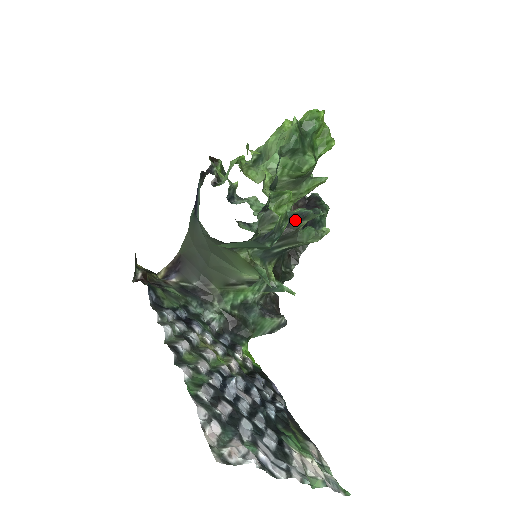
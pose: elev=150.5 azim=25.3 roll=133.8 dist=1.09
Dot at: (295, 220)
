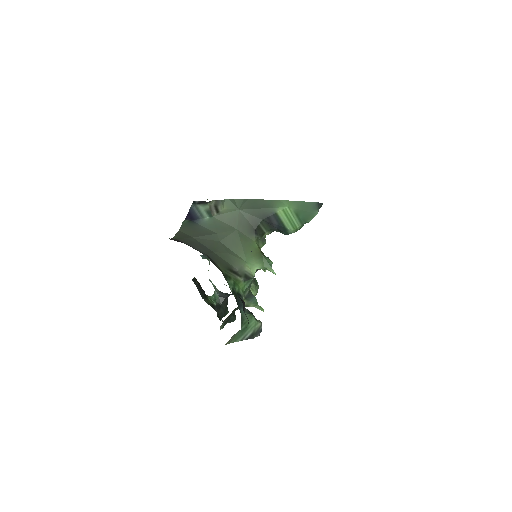
Dot at: occluded
